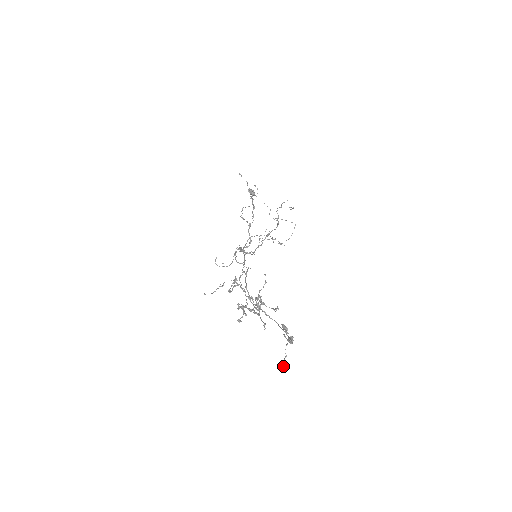
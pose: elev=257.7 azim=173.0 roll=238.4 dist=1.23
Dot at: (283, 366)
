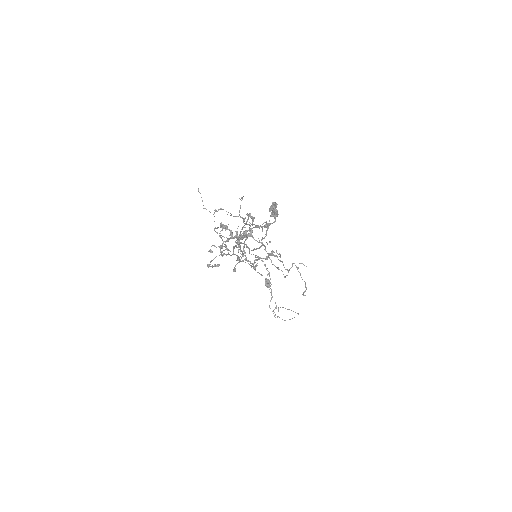
Dot at: (252, 216)
